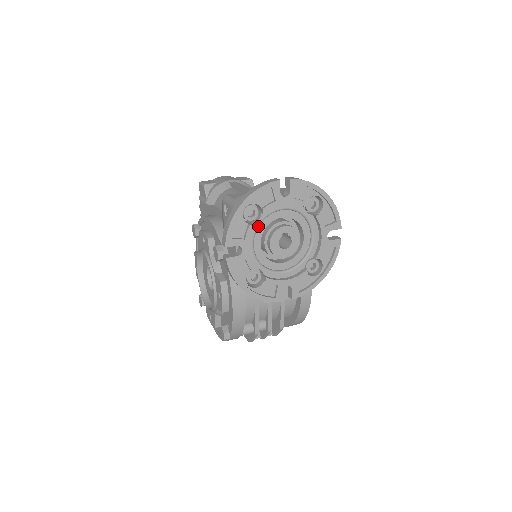
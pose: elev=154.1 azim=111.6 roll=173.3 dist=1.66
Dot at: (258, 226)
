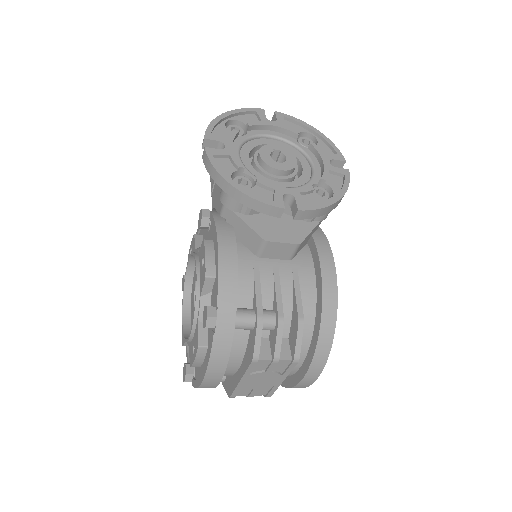
Dot at: (244, 141)
